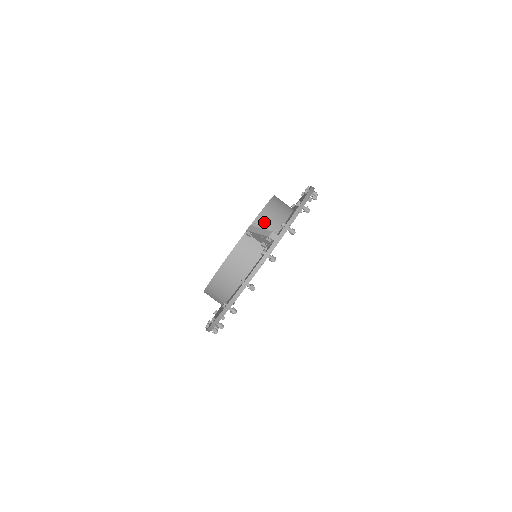
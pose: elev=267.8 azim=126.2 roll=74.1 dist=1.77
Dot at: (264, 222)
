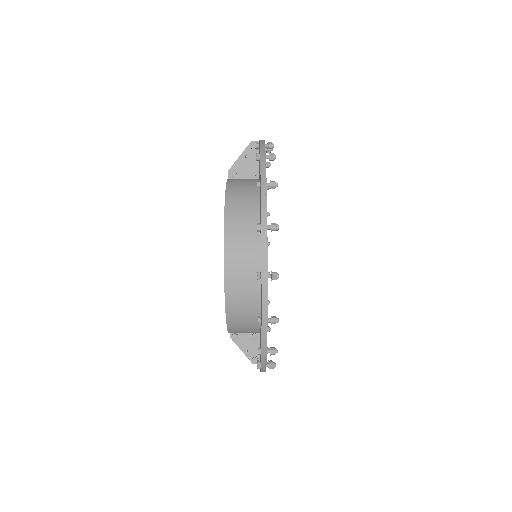
Dot at: occluded
